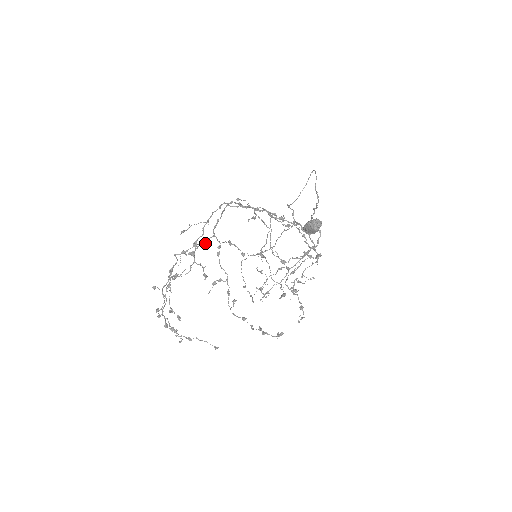
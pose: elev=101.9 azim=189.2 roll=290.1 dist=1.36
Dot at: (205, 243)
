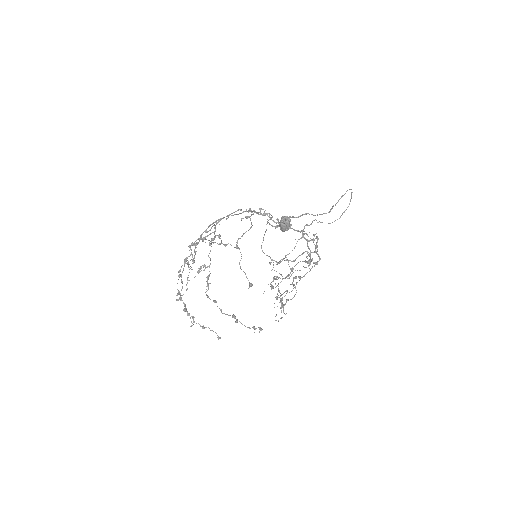
Dot at: (226, 244)
